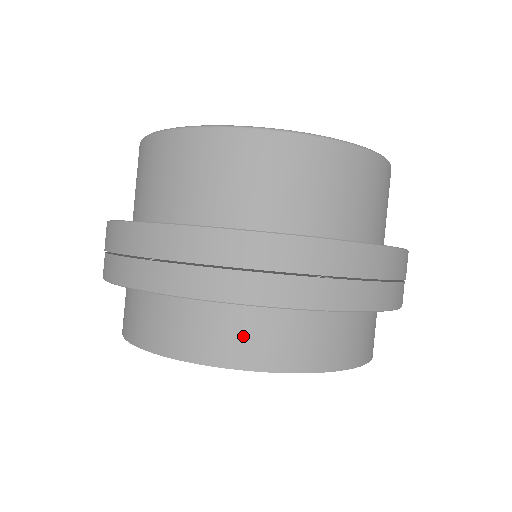
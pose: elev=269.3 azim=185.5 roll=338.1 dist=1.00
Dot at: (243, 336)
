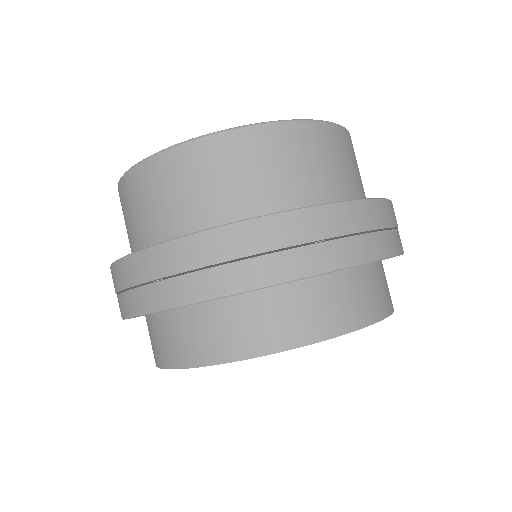
Dot at: (267, 321)
